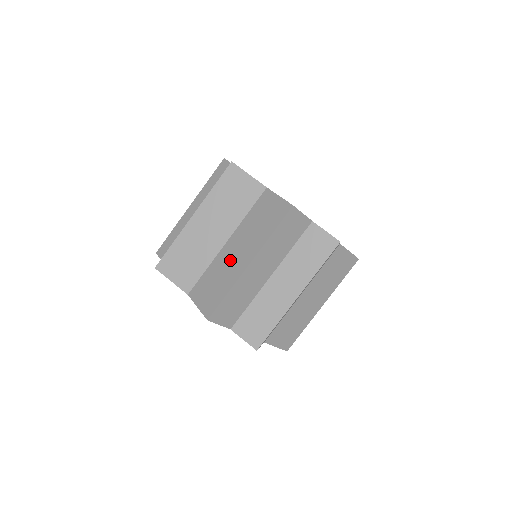
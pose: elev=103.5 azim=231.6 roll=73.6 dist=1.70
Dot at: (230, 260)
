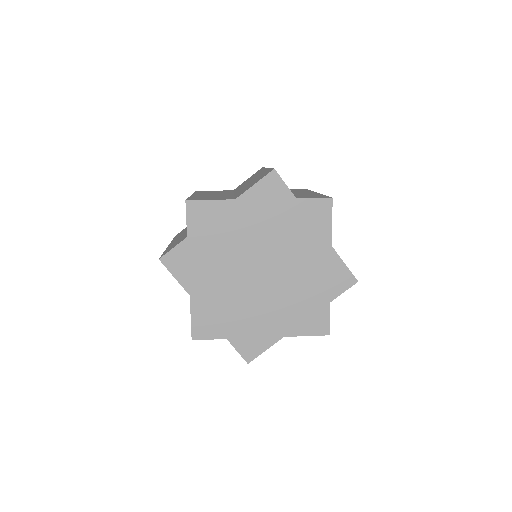
Dot at: (250, 182)
